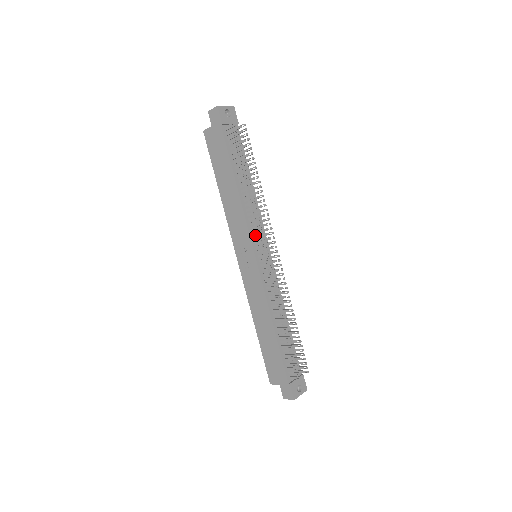
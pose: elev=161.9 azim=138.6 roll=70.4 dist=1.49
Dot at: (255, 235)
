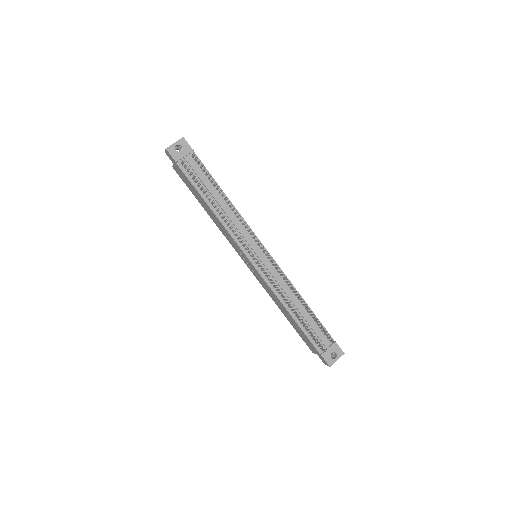
Dot at: (244, 242)
